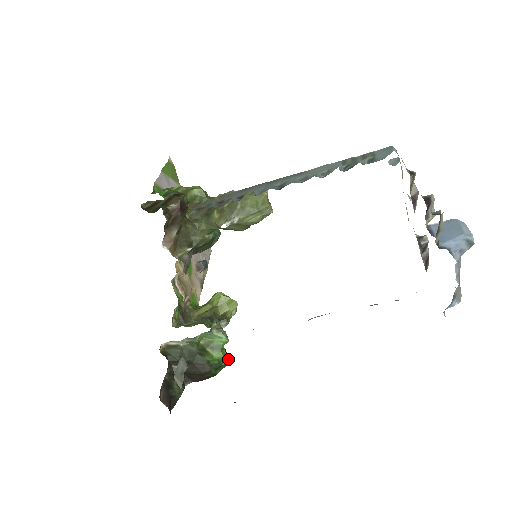
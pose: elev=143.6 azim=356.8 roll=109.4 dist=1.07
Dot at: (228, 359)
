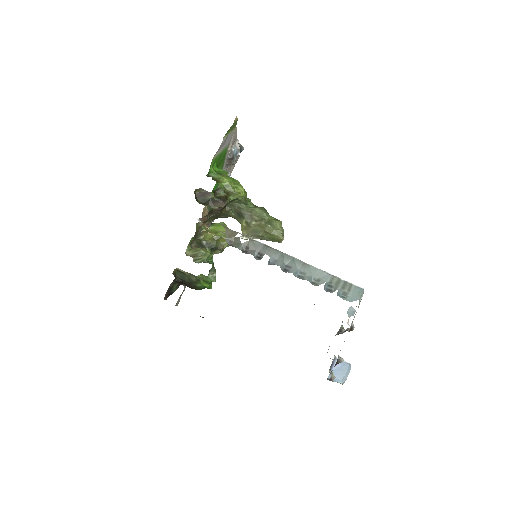
Dot at: (211, 287)
